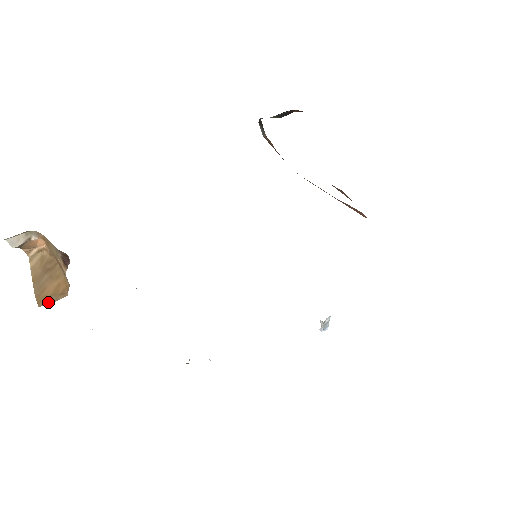
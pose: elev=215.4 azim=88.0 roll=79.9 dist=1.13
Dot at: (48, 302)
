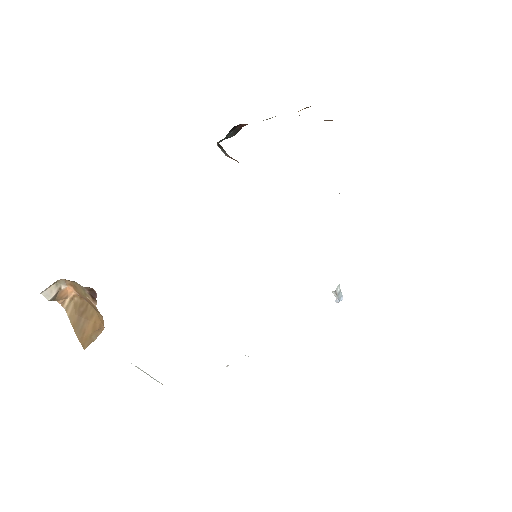
Dot at: (91, 342)
